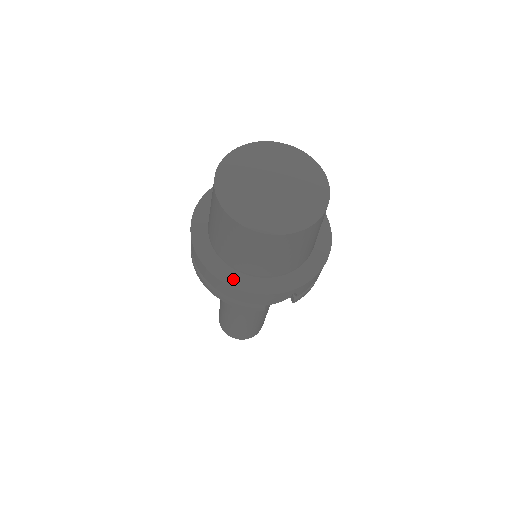
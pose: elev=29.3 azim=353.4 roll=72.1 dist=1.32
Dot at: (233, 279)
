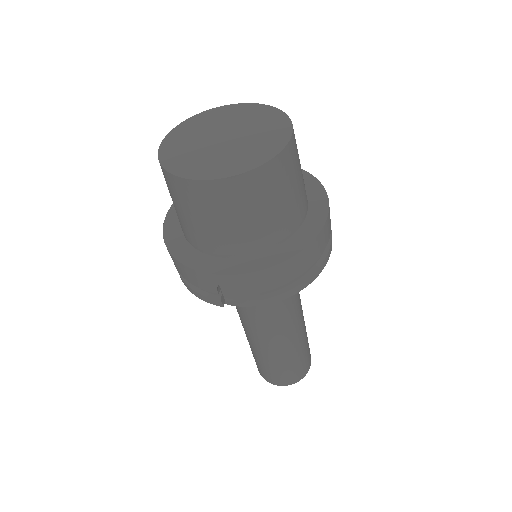
Dot at: (182, 252)
